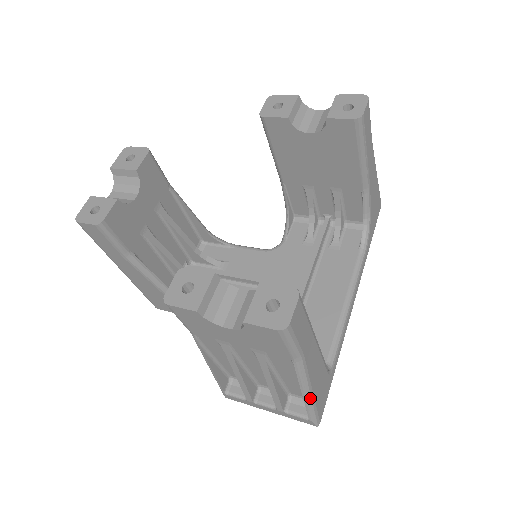
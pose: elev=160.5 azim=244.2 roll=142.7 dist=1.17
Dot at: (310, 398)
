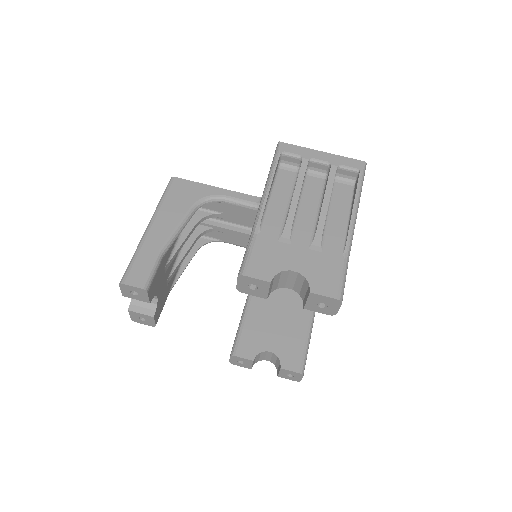
Dot at: occluded
